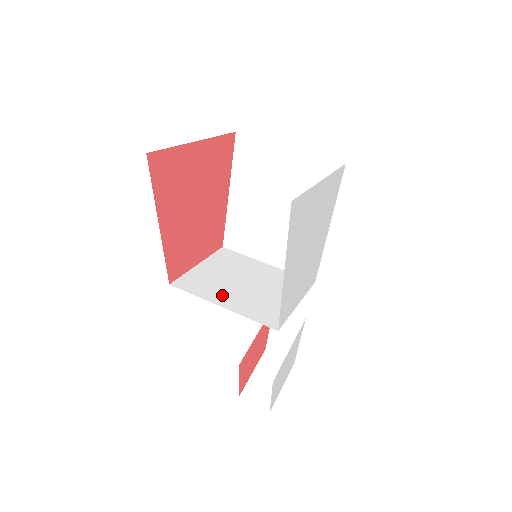
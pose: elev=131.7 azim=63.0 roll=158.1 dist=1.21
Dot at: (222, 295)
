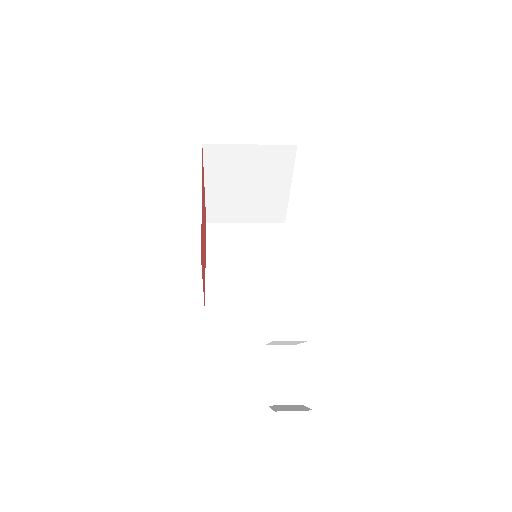
Dot at: occluded
